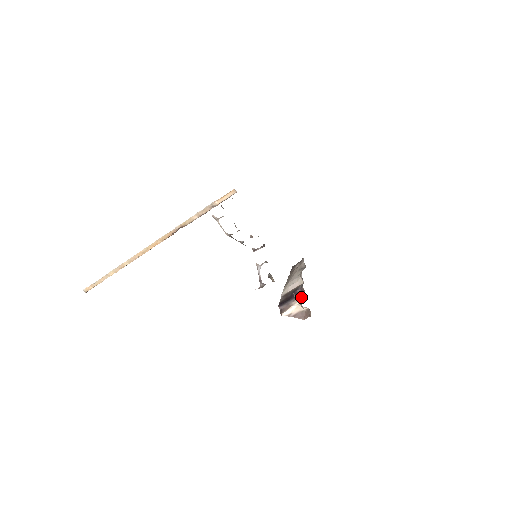
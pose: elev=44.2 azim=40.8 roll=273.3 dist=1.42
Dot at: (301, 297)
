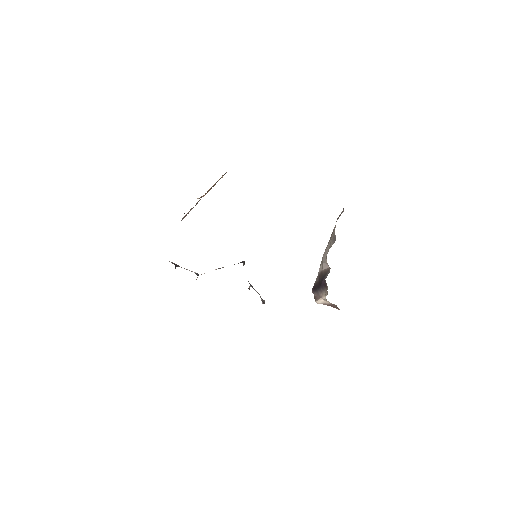
Dot at: (326, 293)
